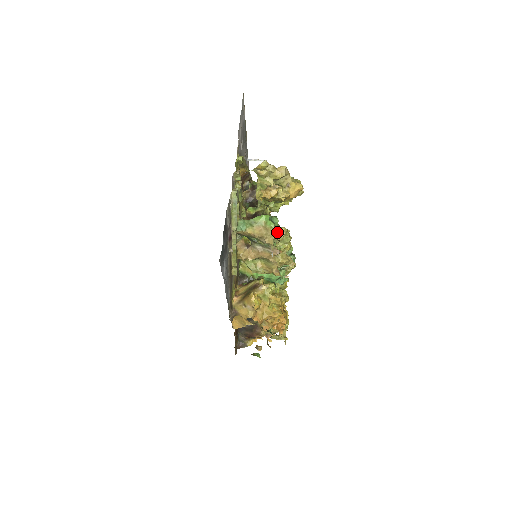
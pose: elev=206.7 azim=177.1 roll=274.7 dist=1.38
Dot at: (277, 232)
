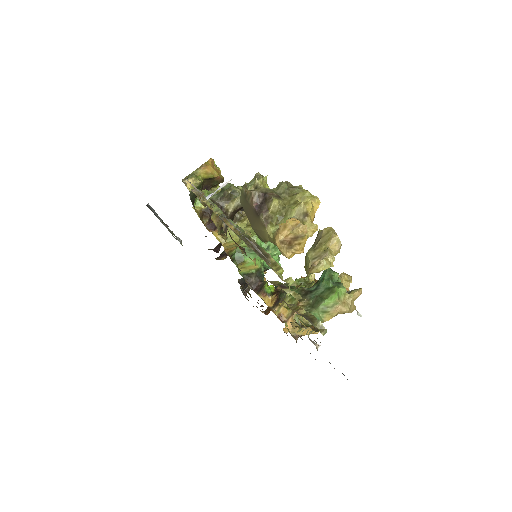
Dot at: (354, 295)
